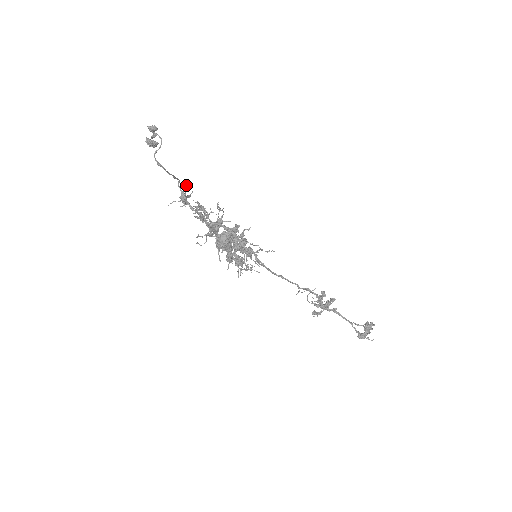
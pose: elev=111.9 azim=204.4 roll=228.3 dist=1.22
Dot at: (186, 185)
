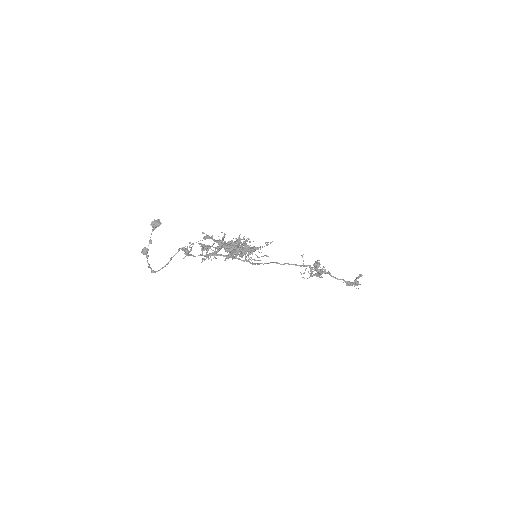
Dot at: occluded
